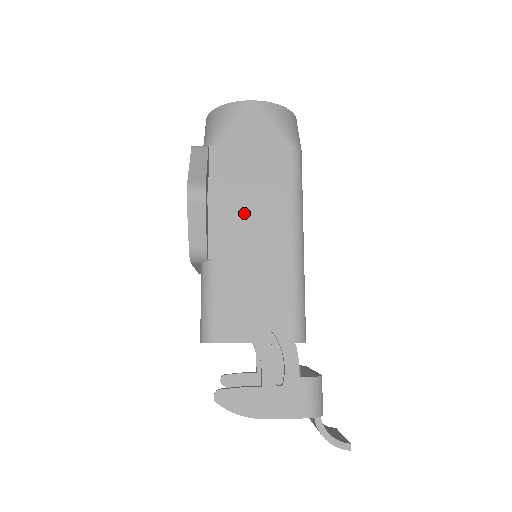
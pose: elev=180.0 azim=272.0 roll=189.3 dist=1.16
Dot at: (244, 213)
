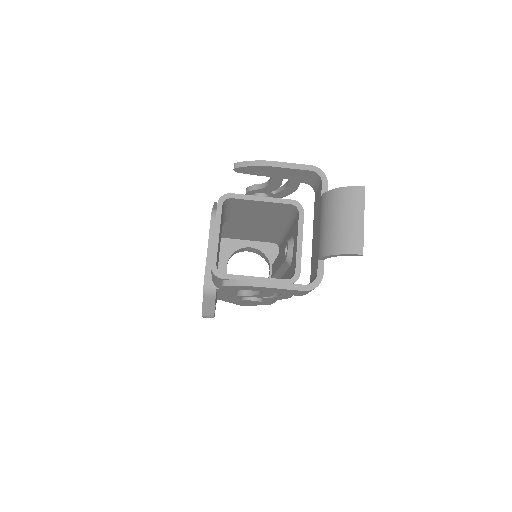
Dot at: occluded
